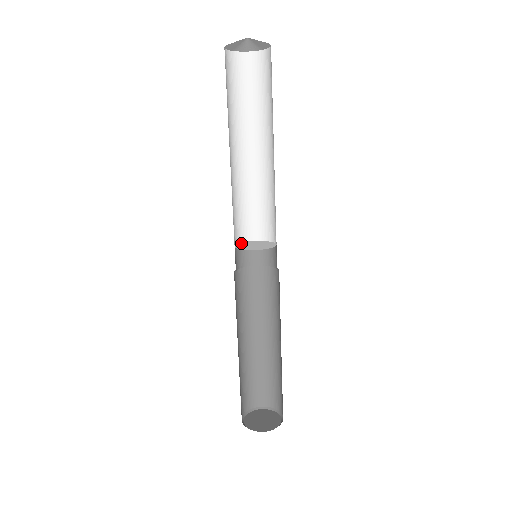
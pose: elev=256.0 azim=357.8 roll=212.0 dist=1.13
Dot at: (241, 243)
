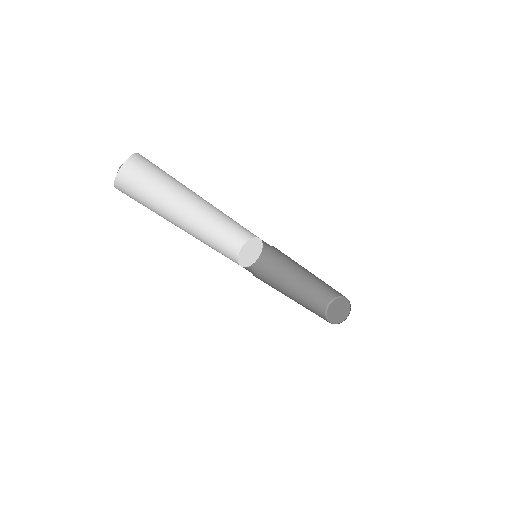
Dot at: (243, 247)
